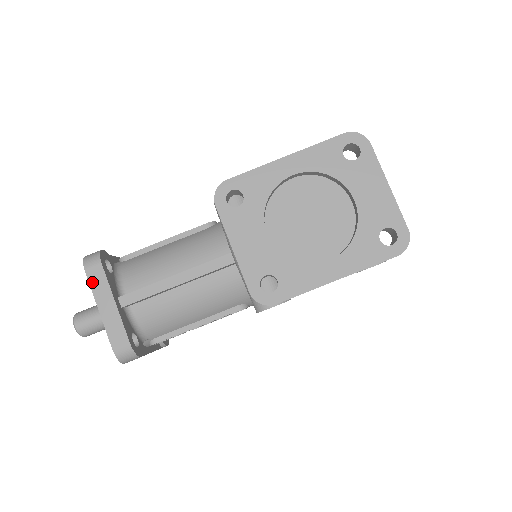
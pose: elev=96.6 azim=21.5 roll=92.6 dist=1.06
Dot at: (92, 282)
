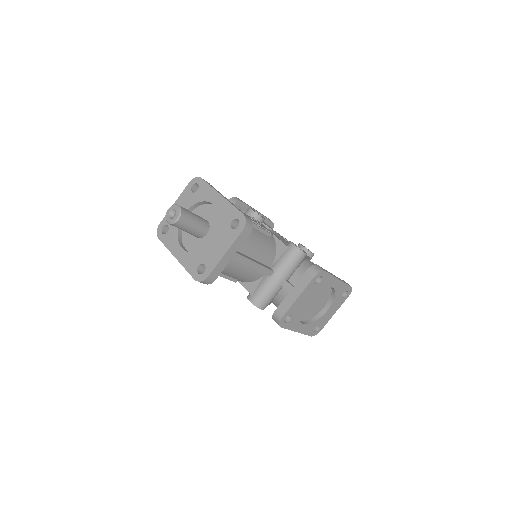
Dot at: (238, 239)
